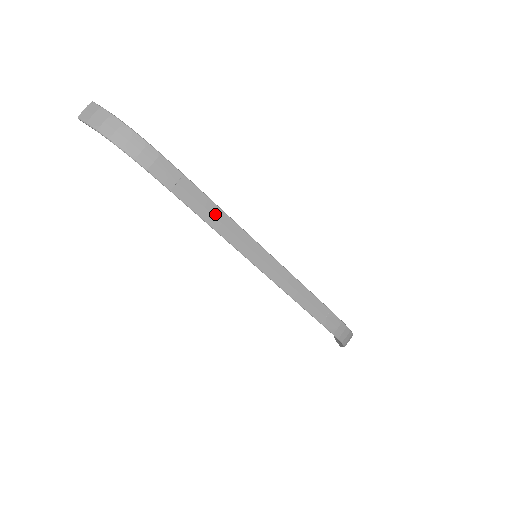
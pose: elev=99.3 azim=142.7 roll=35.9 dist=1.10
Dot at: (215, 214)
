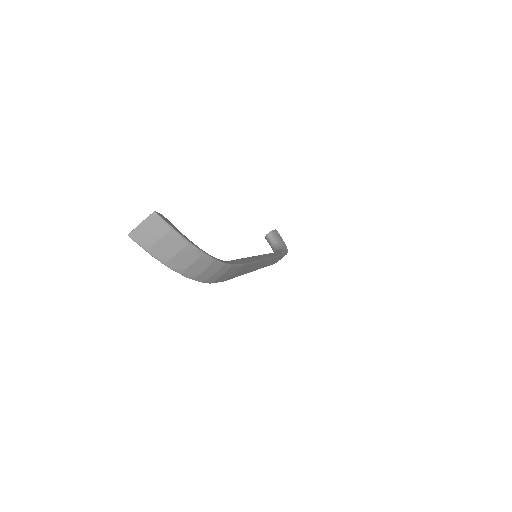
Dot at: (249, 268)
